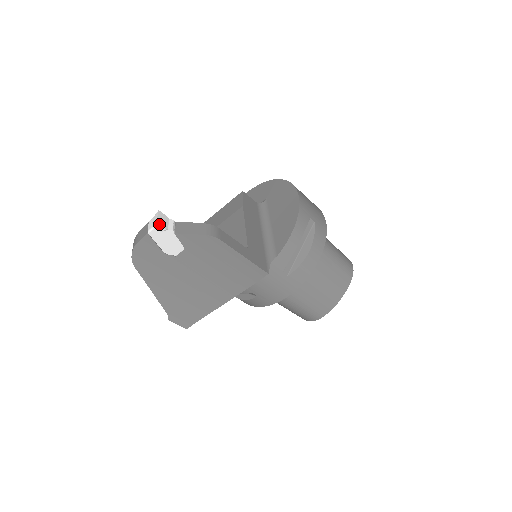
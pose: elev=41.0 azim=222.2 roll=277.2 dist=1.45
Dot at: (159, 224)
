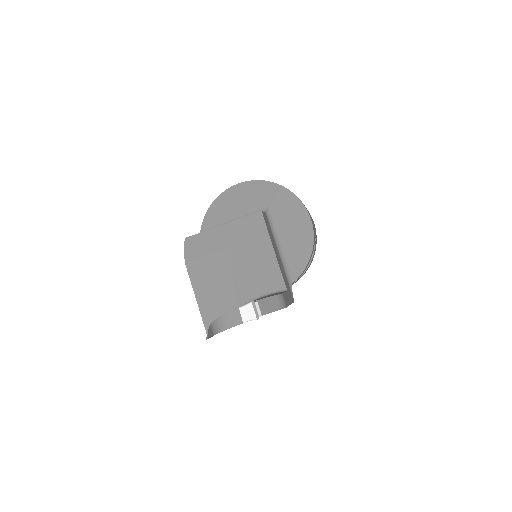
Dot at: (257, 319)
